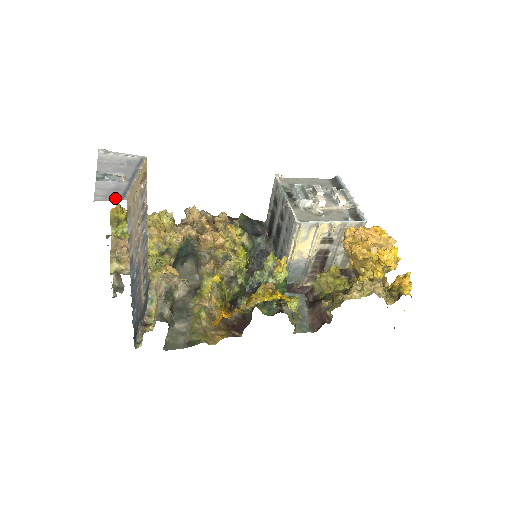
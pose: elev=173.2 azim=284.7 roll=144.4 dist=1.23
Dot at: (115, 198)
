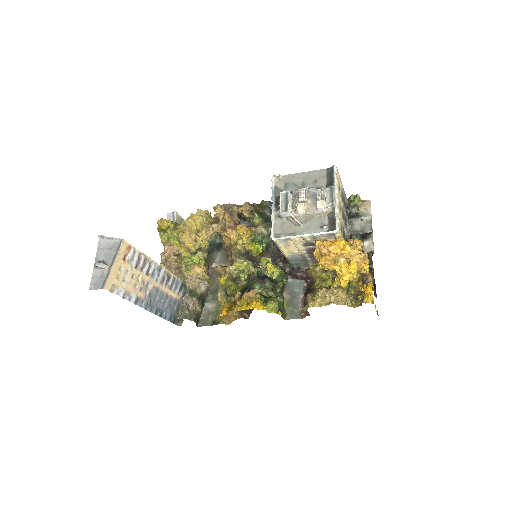
Dot at: (99, 287)
